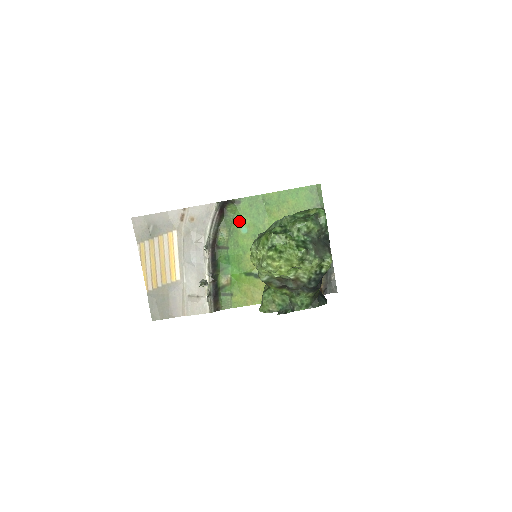
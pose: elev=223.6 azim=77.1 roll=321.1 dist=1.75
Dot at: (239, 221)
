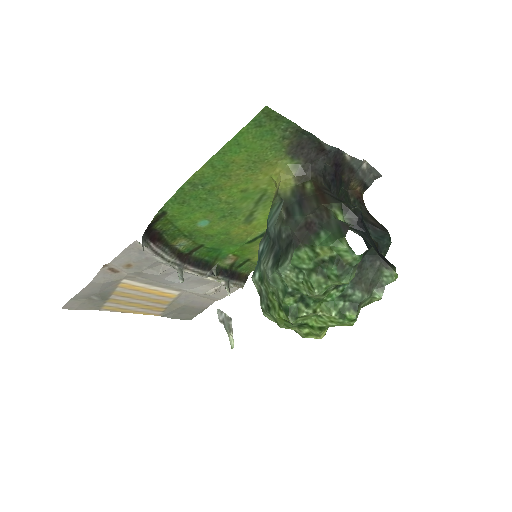
Dot at: (187, 223)
